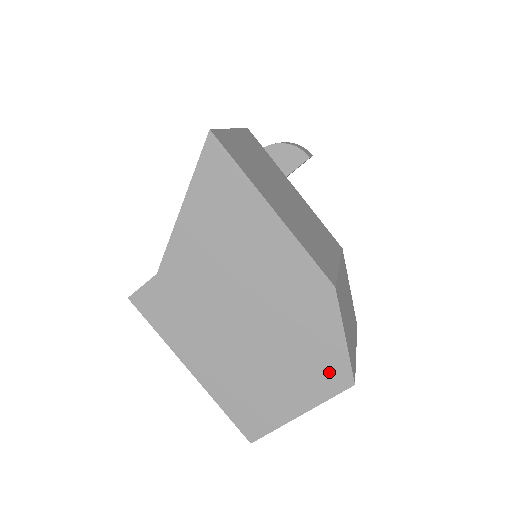
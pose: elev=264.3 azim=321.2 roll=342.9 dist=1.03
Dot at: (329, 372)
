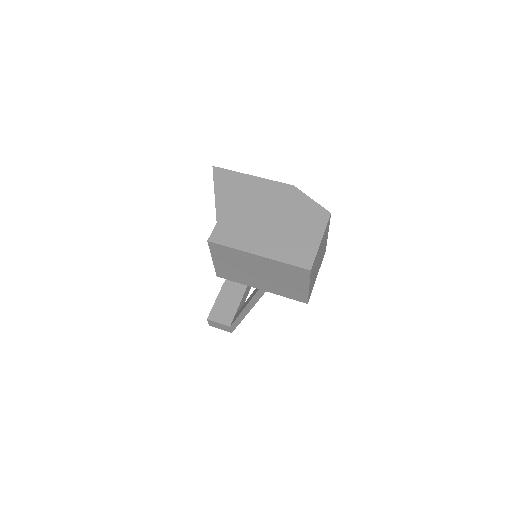
Dot at: (317, 215)
